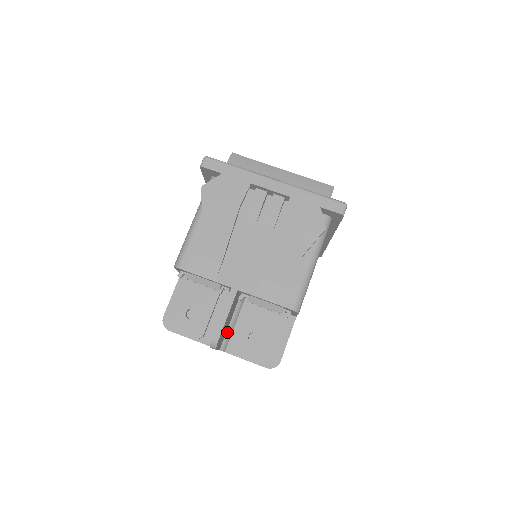
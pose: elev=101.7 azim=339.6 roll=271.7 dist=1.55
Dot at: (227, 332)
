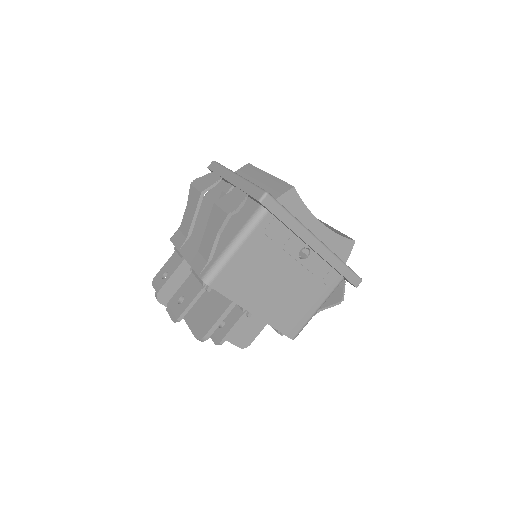
Dot at: occluded
